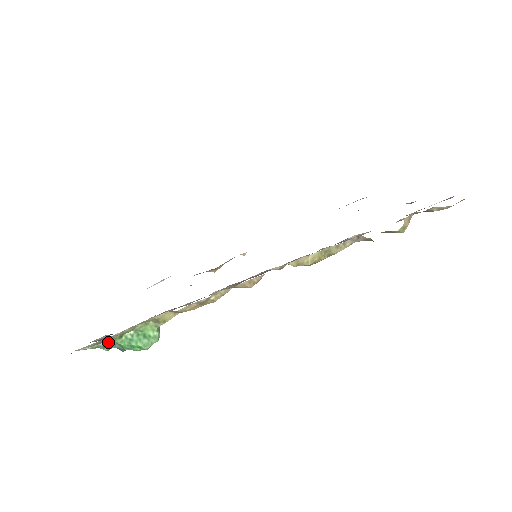
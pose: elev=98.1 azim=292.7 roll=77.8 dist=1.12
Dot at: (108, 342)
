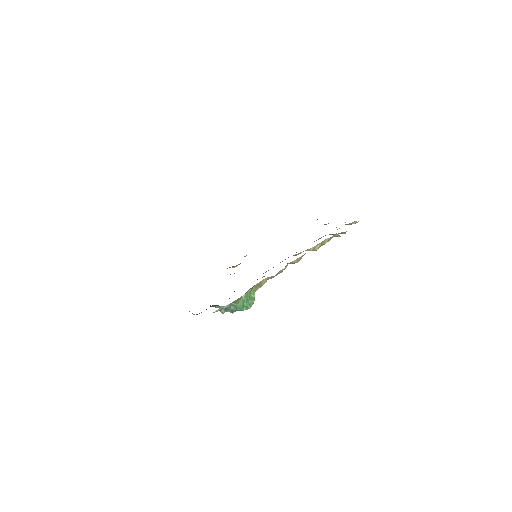
Dot at: (230, 304)
